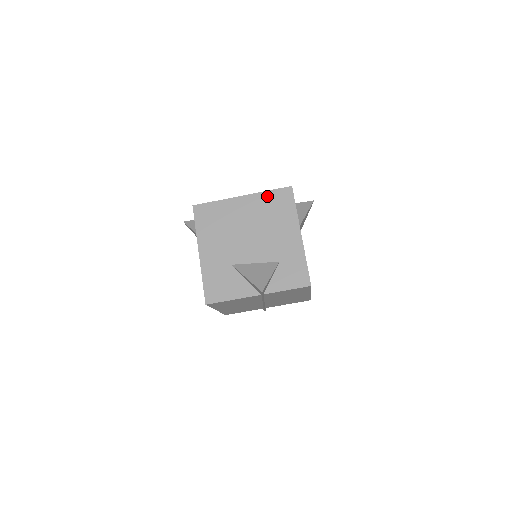
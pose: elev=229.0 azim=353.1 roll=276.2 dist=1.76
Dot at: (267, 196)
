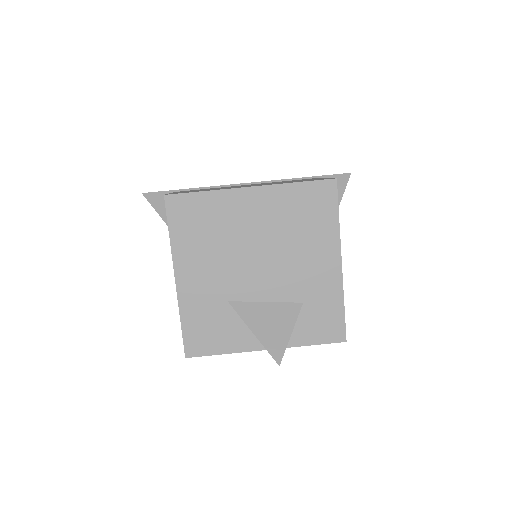
Dot at: (293, 192)
